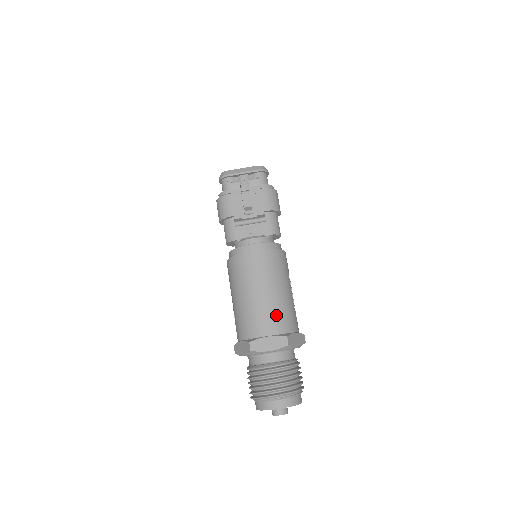
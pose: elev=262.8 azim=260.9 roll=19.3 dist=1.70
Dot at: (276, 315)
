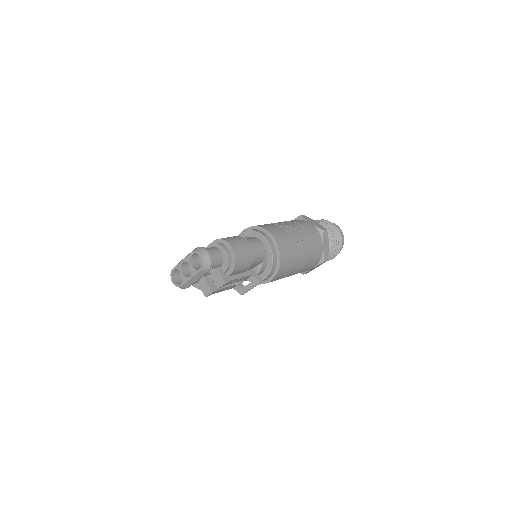
Dot at: (310, 265)
